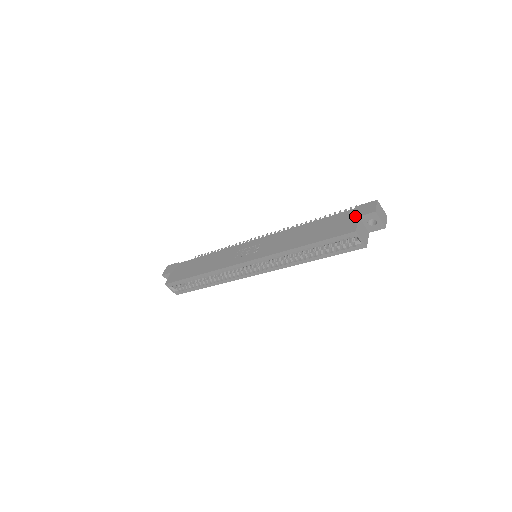
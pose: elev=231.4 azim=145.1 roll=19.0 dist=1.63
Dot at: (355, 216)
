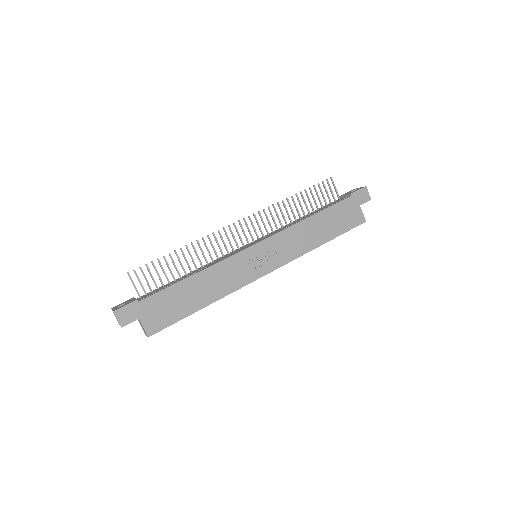
Dot at: (357, 205)
